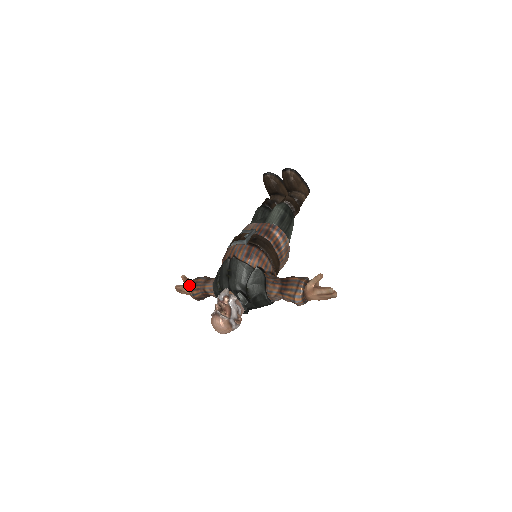
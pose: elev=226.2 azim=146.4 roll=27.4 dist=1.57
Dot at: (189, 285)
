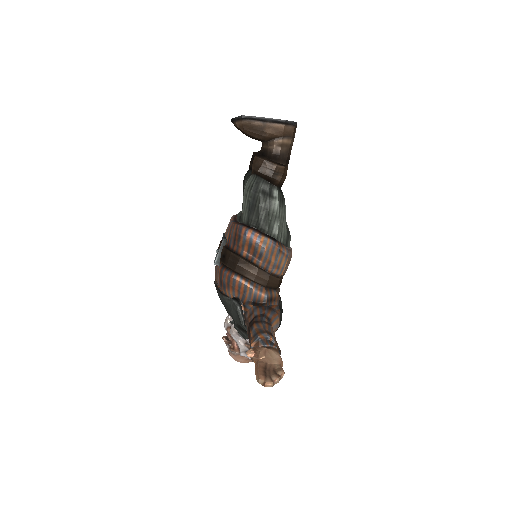
Dot at: occluded
